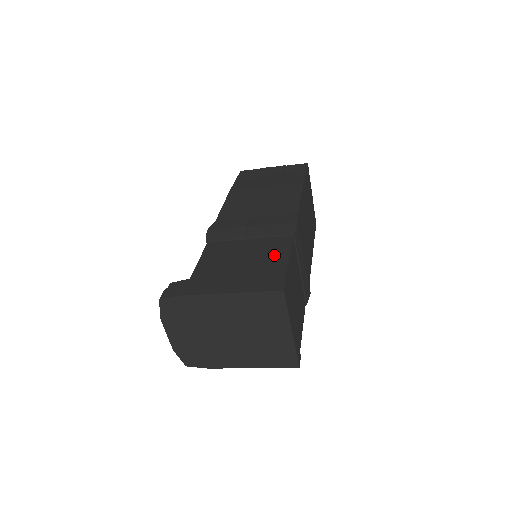
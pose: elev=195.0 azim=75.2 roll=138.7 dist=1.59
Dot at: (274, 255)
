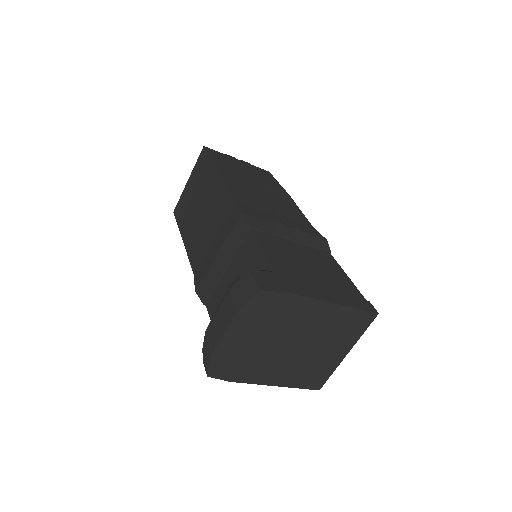
Dot at: (333, 269)
